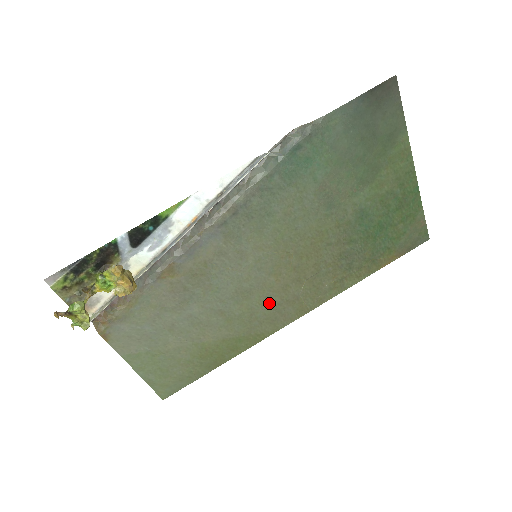
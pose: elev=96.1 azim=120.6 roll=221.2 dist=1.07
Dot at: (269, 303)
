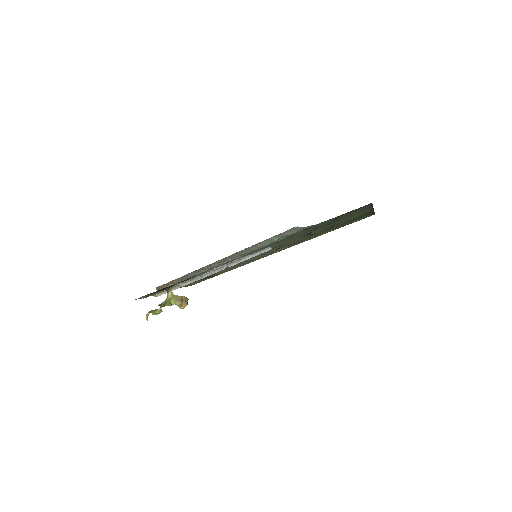
Dot at: (260, 256)
